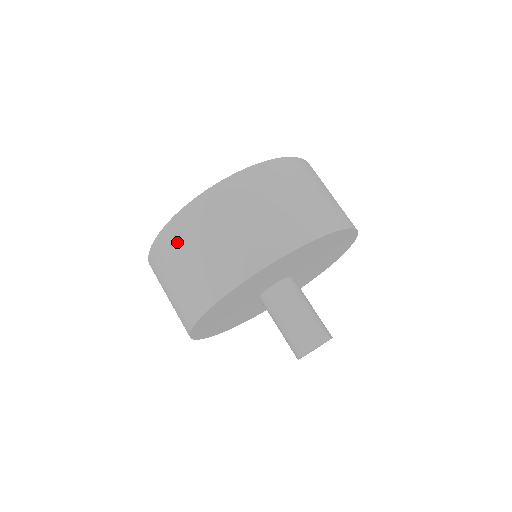
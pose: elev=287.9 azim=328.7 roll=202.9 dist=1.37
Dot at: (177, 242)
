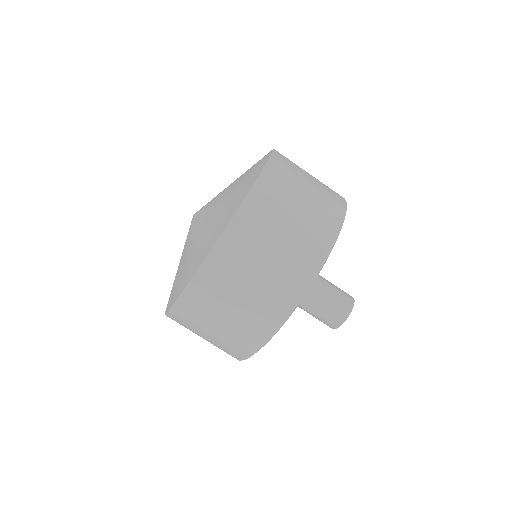
Dot at: occluded
